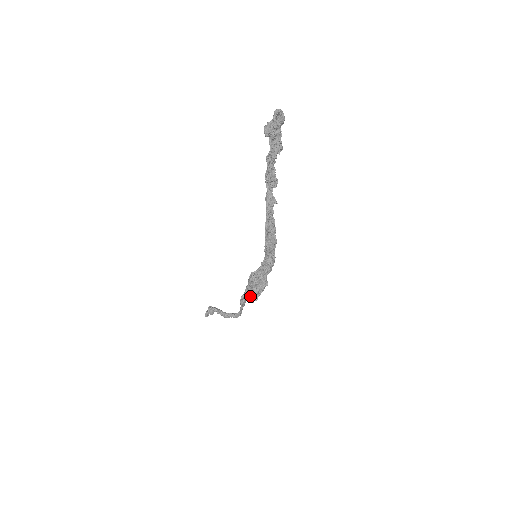
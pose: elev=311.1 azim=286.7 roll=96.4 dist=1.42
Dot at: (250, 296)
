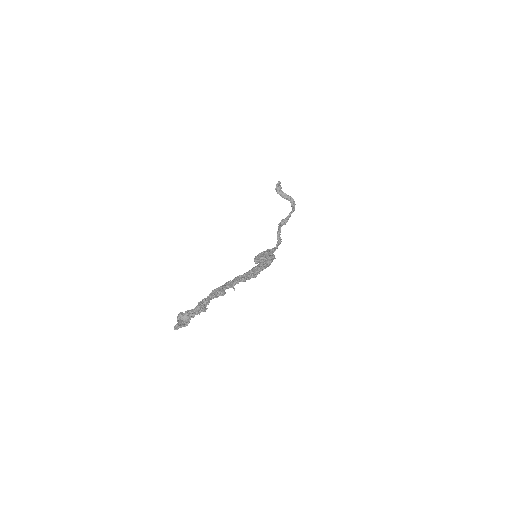
Dot at: occluded
